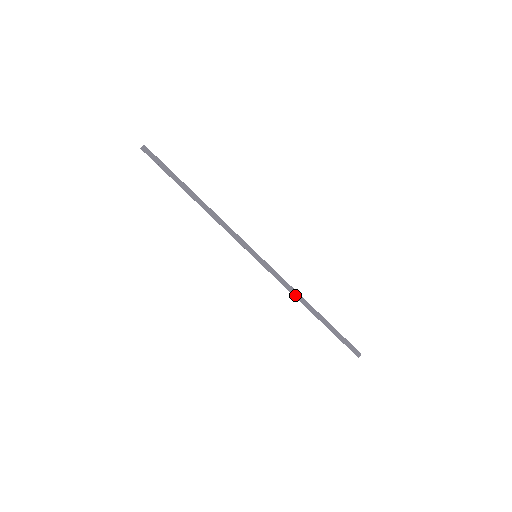
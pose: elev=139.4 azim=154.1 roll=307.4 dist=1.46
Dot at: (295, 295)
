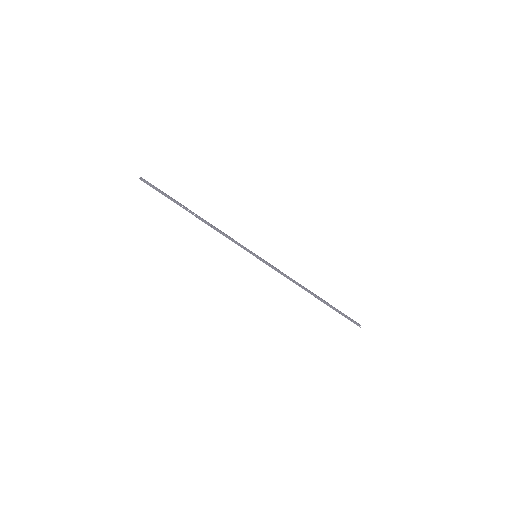
Dot at: (297, 283)
